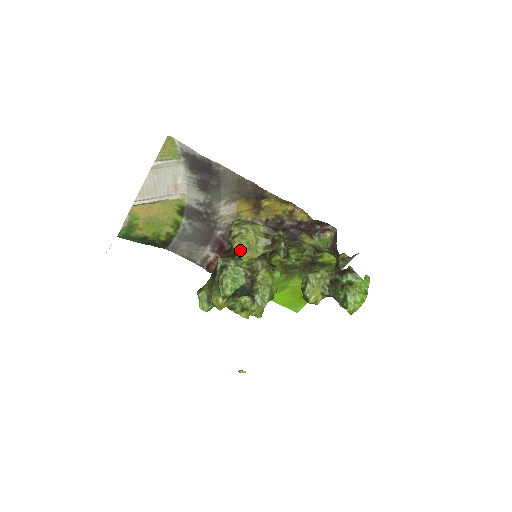
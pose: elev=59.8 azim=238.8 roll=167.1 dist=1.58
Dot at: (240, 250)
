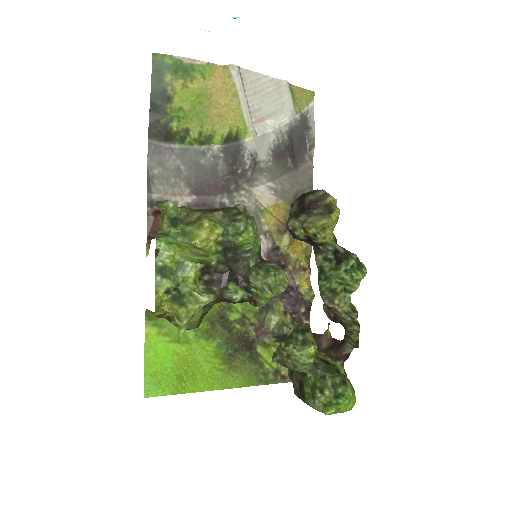
Dot at: occluded
